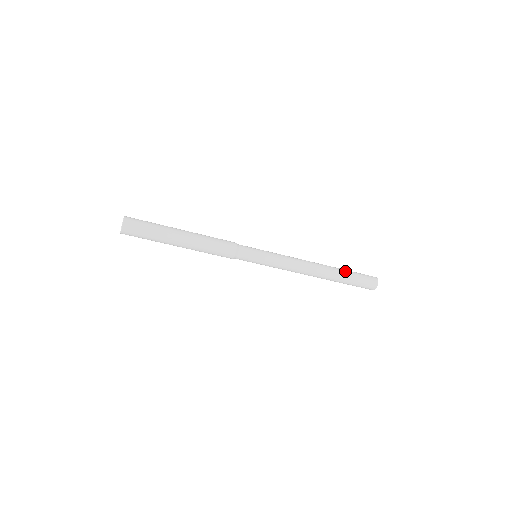
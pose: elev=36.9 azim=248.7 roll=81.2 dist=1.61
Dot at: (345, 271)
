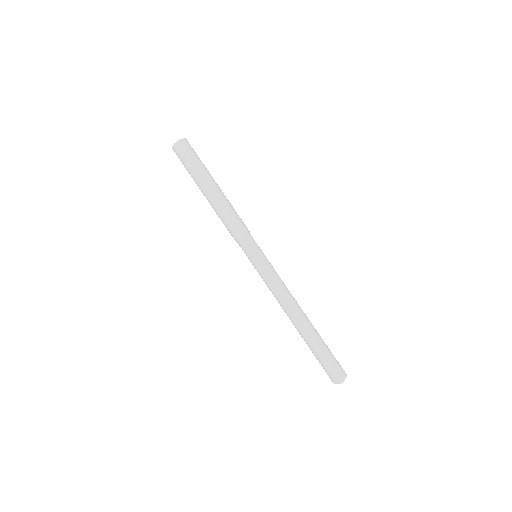
Dot at: (321, 338)
